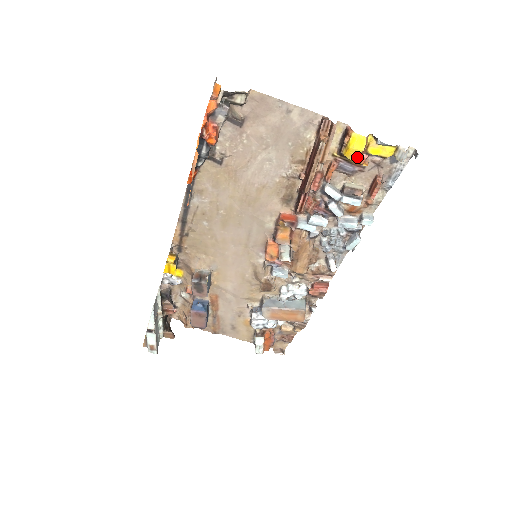
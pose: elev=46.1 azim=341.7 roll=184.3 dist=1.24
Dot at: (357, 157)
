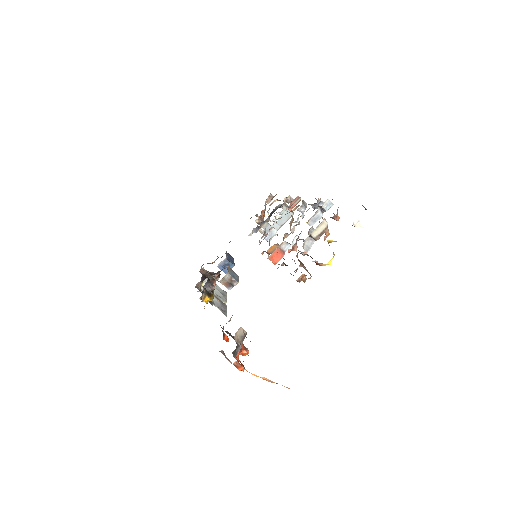
Dot at: occluded
